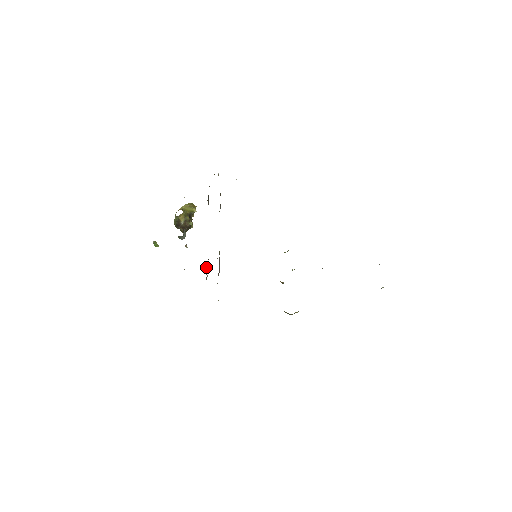
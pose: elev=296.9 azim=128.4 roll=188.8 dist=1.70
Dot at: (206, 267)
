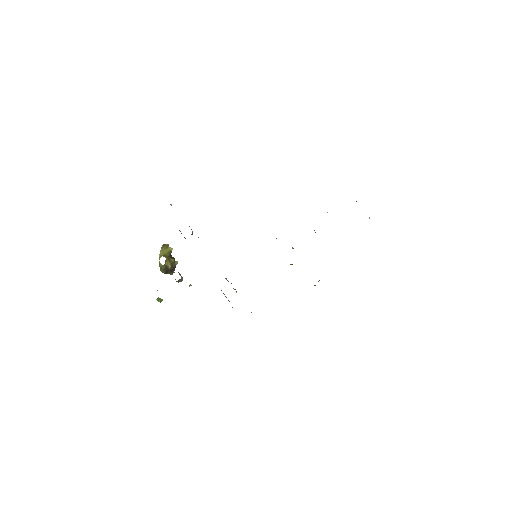
Dot at: occluded
